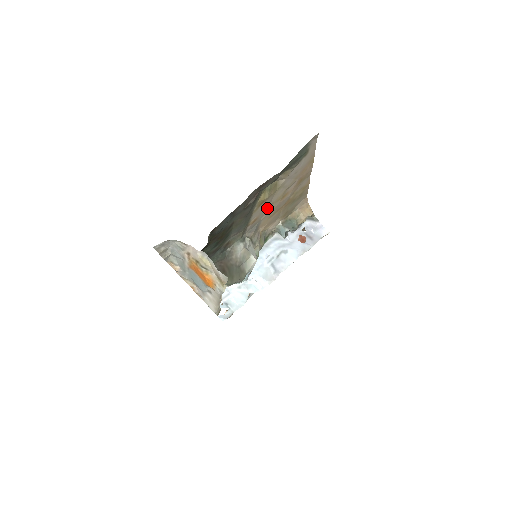
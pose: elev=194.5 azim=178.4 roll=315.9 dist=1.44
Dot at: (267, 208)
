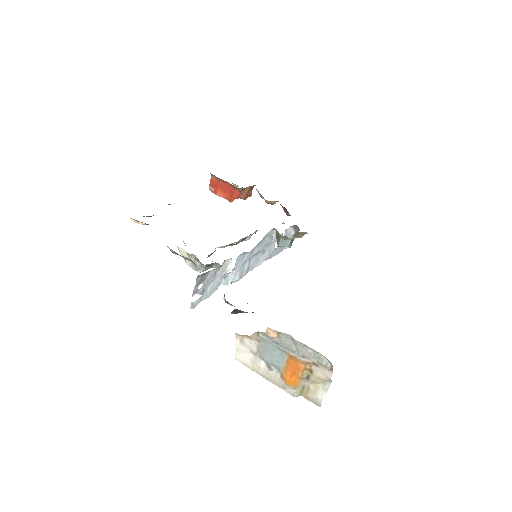
Dot at: occluded
